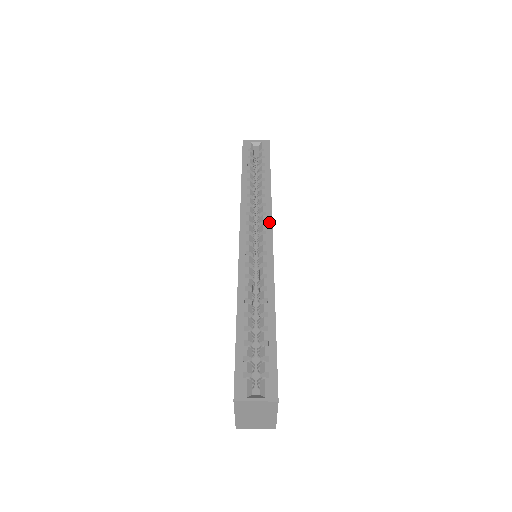
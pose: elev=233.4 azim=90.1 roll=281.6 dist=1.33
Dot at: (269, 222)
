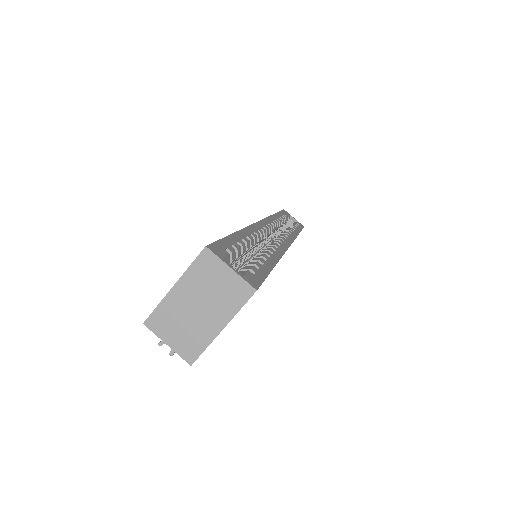
Dot at: (291, 239)
